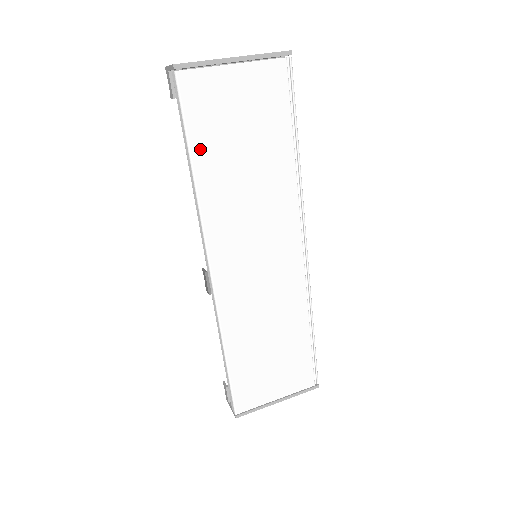
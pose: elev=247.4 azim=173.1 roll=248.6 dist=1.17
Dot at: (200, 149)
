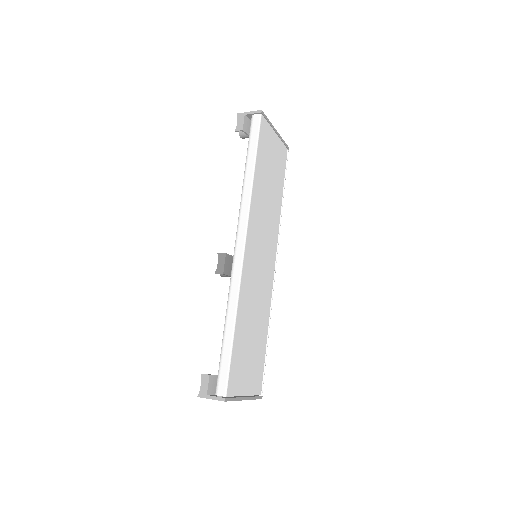
Dot at: (259, 162)
